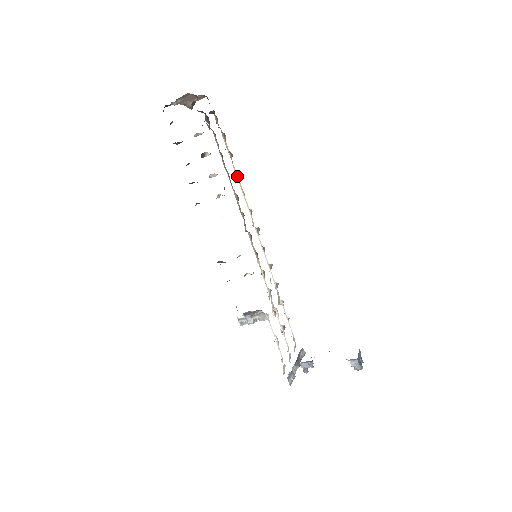
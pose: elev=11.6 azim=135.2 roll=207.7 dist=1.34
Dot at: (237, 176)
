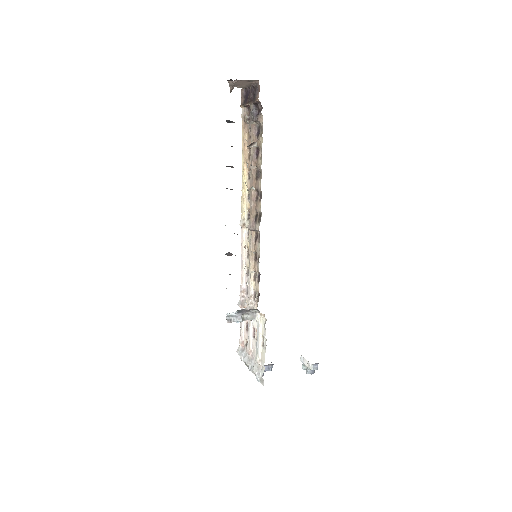
Dot at: (245, 174)
